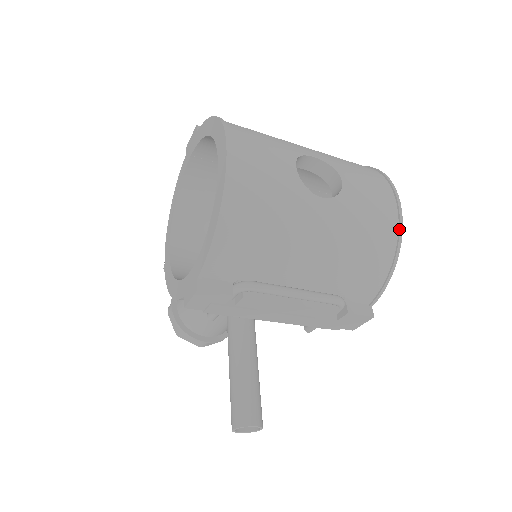
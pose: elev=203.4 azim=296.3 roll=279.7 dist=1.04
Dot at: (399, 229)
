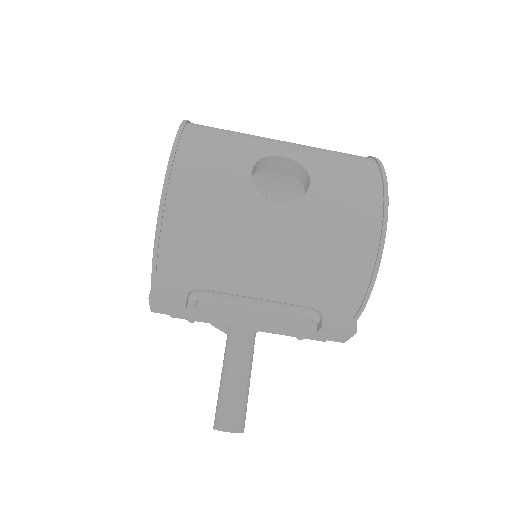
Dot at: (381, 236)
